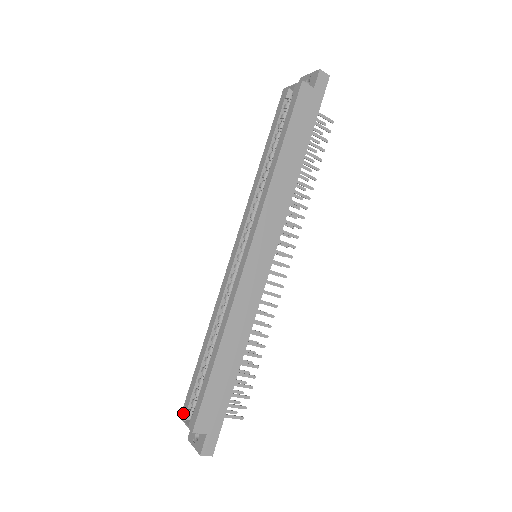
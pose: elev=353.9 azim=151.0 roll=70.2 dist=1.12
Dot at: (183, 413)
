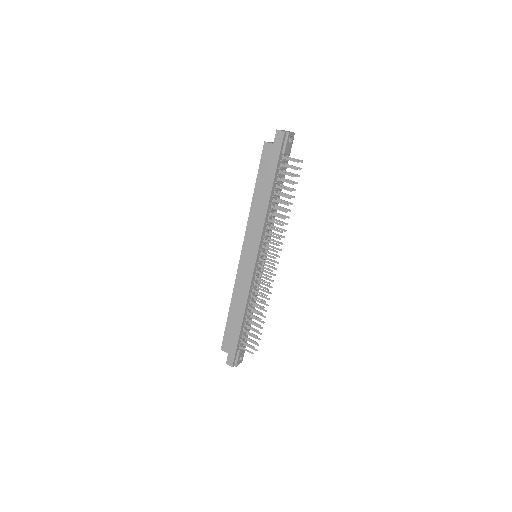
Dot at: occluded
